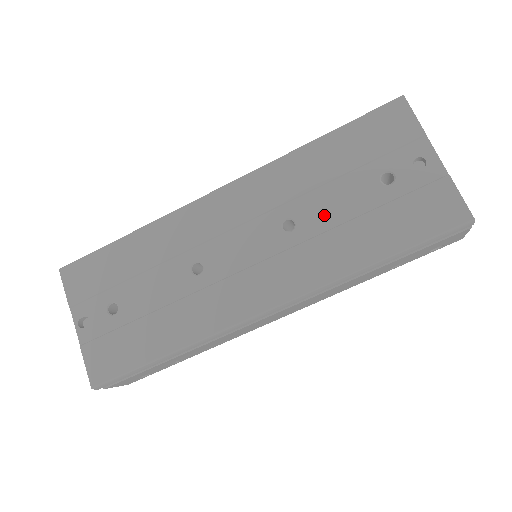
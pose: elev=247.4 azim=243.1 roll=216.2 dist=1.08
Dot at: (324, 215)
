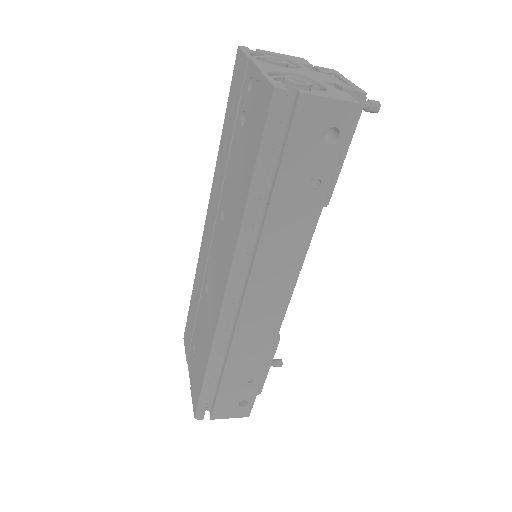
Dot at: (230, 188)
